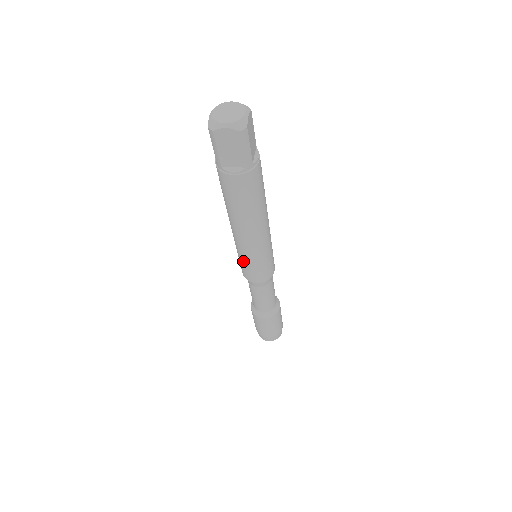
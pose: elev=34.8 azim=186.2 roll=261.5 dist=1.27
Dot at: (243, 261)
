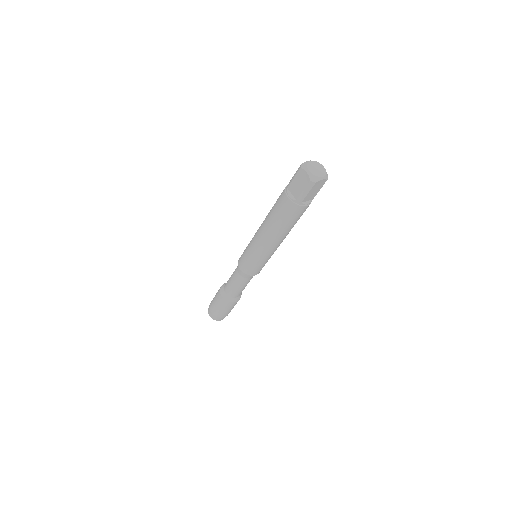
Dot at: (247, 249)
